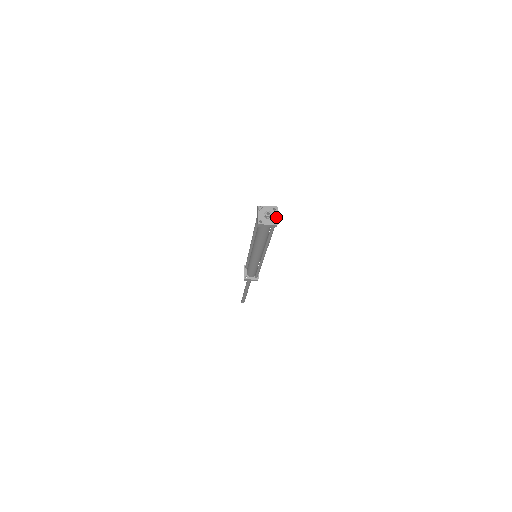
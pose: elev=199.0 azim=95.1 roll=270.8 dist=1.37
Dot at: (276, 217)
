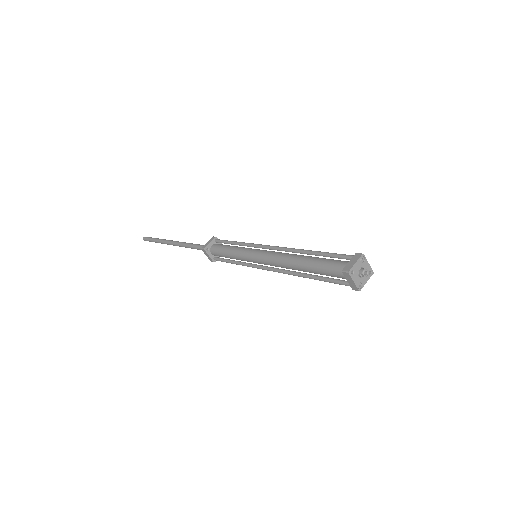
Dot at: (365, 282)
